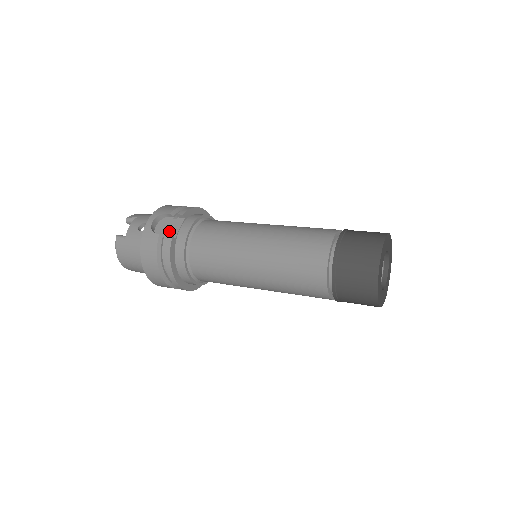
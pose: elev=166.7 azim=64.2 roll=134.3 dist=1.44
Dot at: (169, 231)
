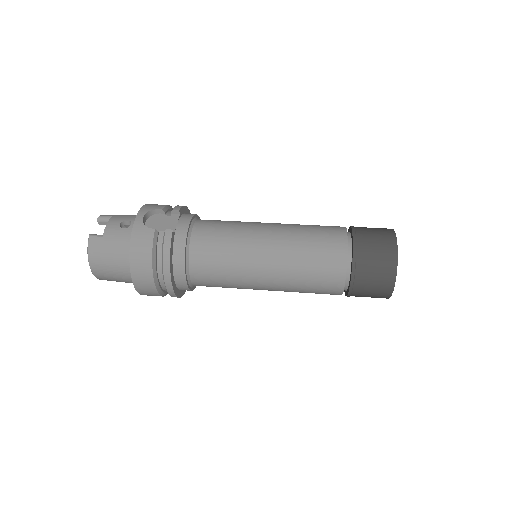
Dot at: (164, 227)
